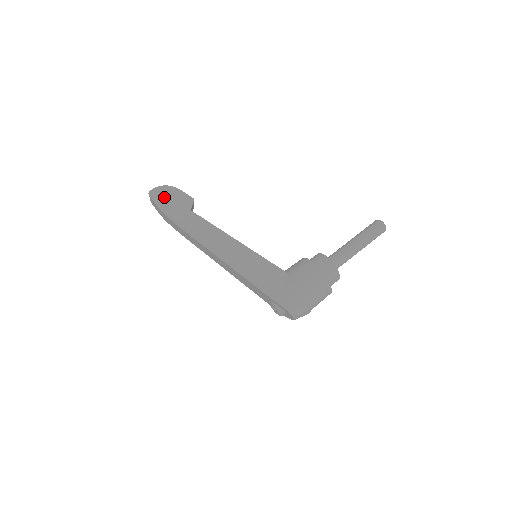
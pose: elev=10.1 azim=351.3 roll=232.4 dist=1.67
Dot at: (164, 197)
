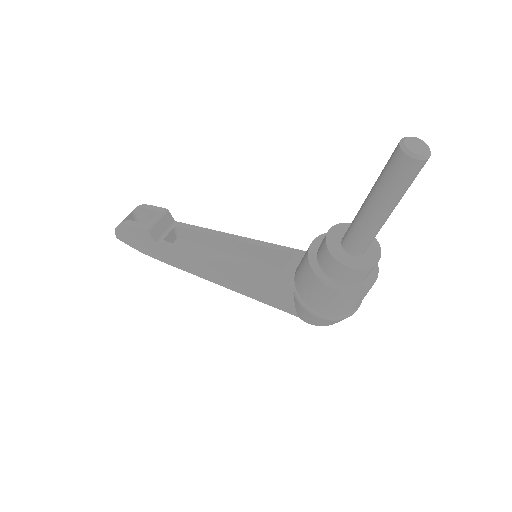
Dot at: (128, 237)
